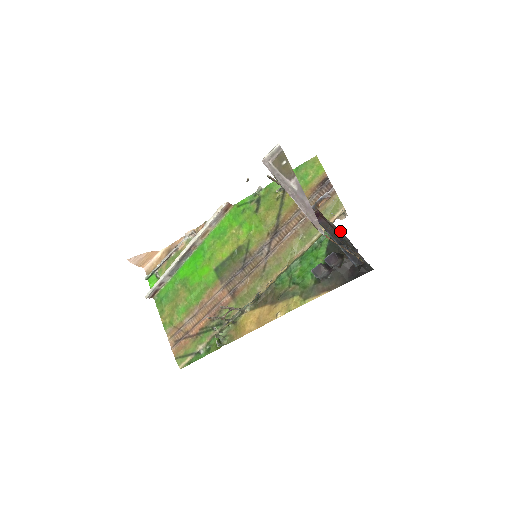
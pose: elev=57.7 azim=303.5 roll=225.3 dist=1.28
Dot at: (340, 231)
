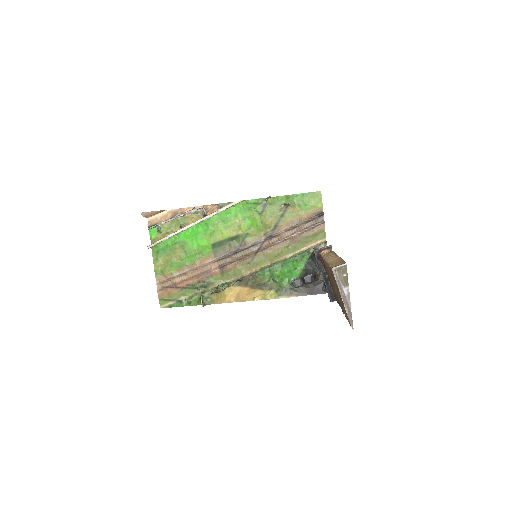
Dot at: occluded
